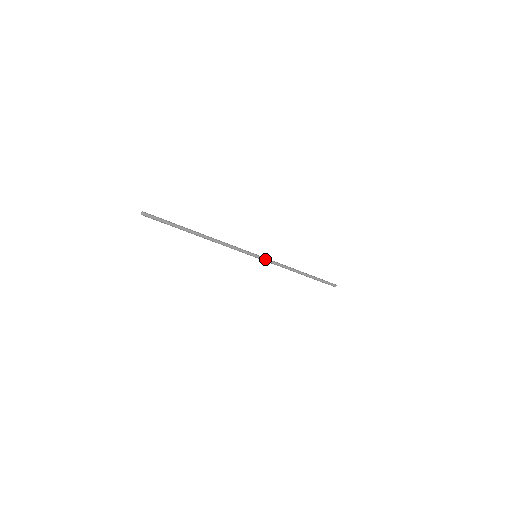
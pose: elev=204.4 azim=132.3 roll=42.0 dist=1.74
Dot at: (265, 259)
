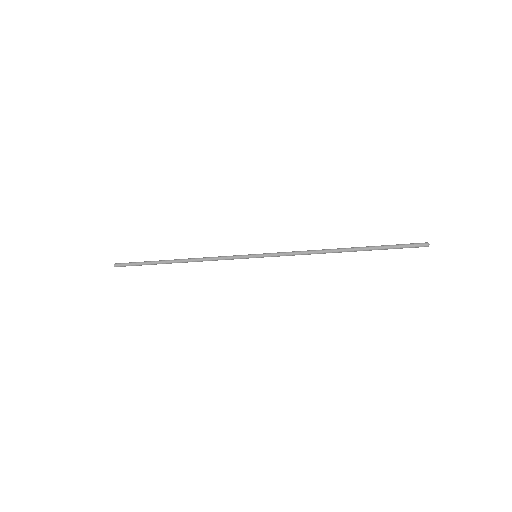
Dot at: (270, 256)
